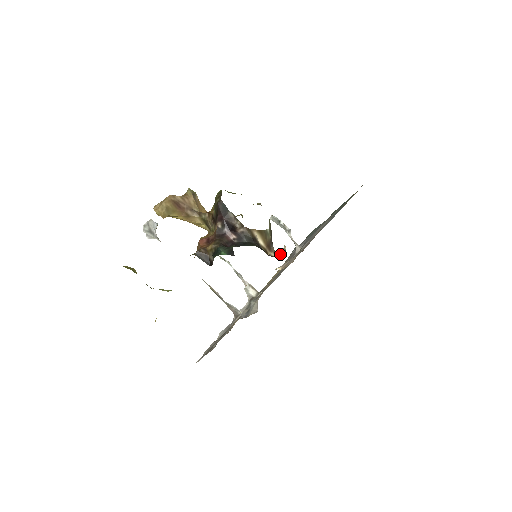
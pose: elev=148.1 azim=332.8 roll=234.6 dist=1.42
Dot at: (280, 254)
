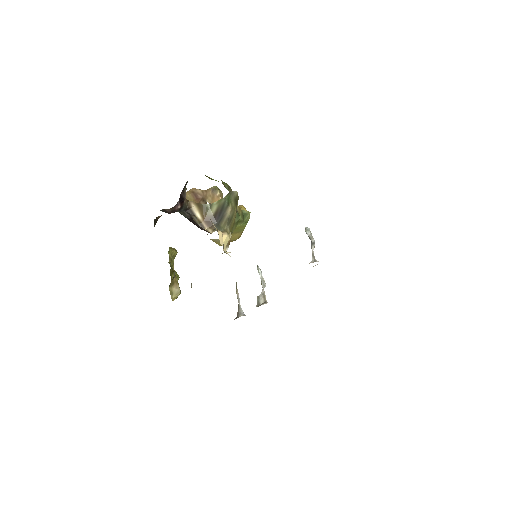
Dot at: (214, 231)
